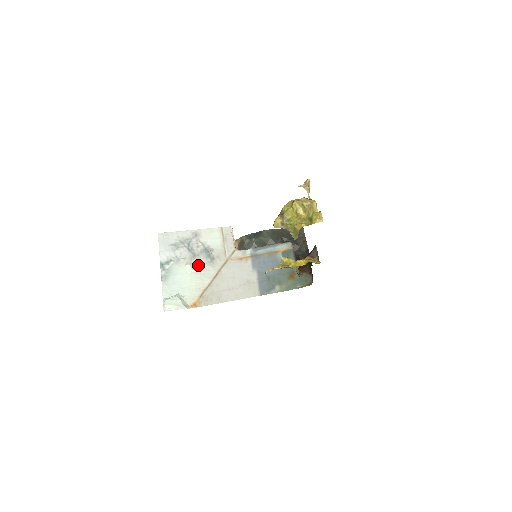
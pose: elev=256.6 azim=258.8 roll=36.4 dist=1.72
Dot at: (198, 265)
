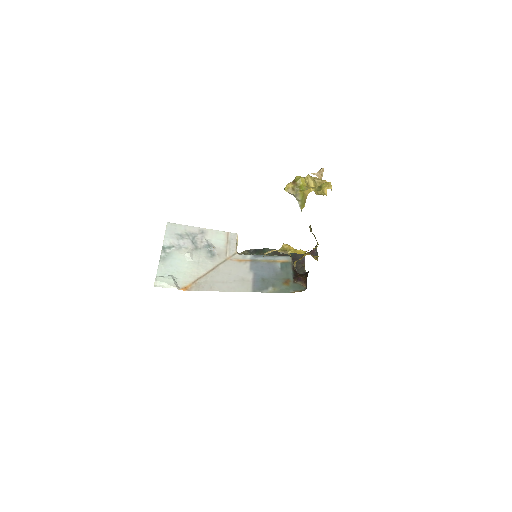
Dot at: (198, 257)
